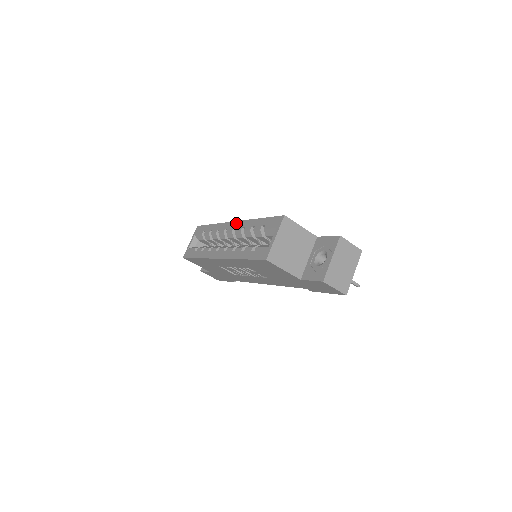
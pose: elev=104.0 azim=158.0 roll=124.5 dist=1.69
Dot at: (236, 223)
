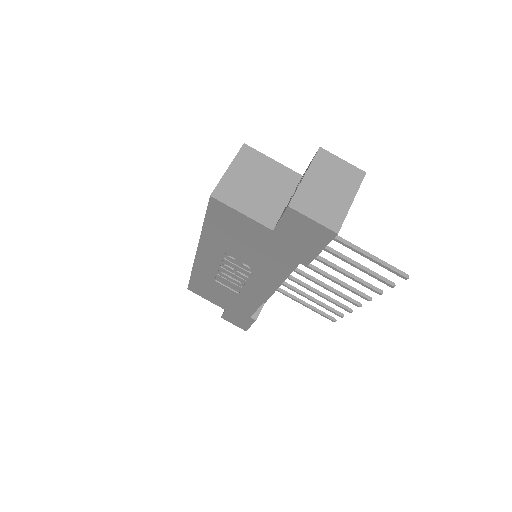
Dot at: occluded
